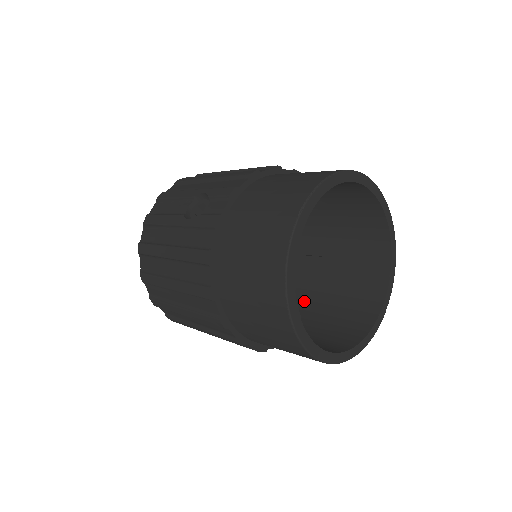
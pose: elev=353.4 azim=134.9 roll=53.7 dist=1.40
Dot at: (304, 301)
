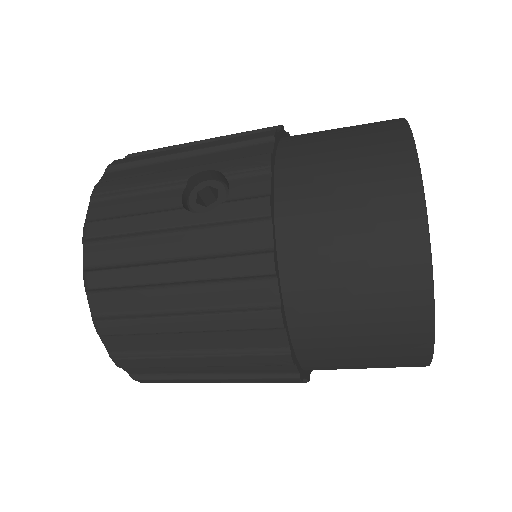
Dot at: occluded
